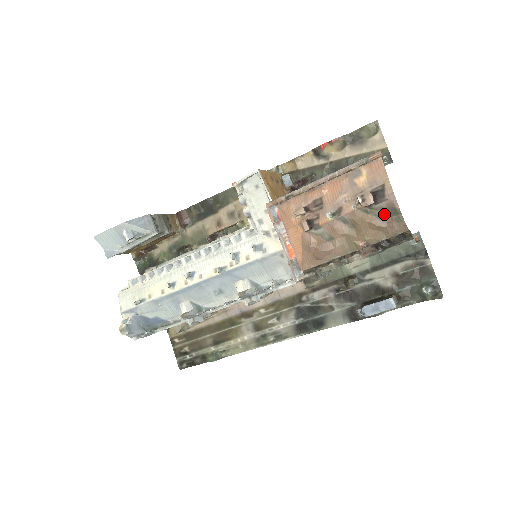
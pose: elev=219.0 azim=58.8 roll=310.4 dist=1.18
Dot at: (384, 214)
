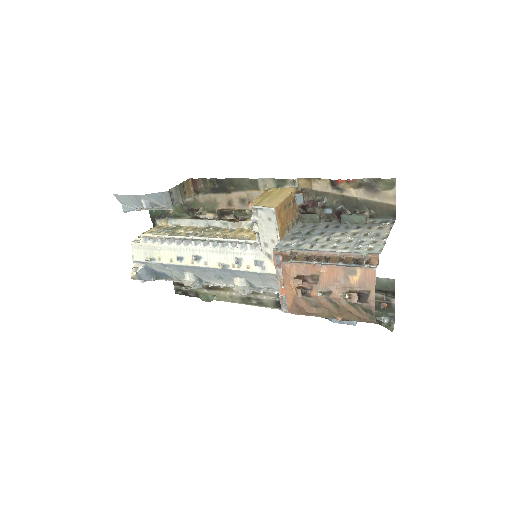
Dot at: (362, 309)
